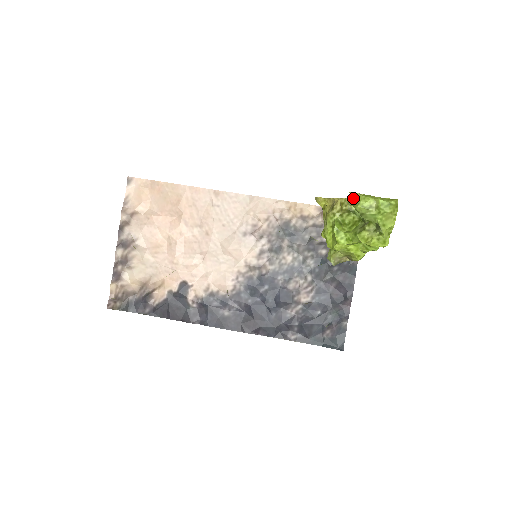
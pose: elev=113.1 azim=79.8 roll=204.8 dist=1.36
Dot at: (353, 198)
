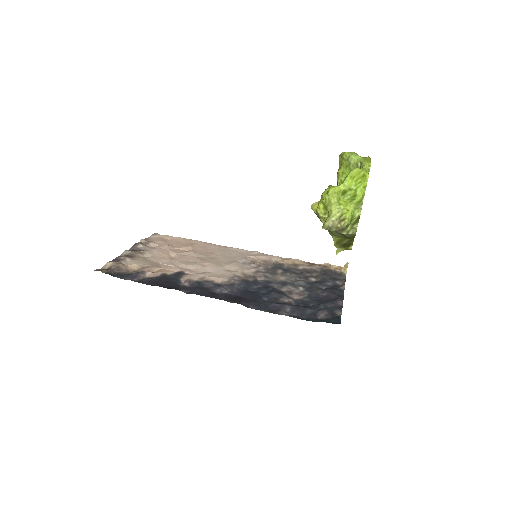
Dot at: (342, 152)
